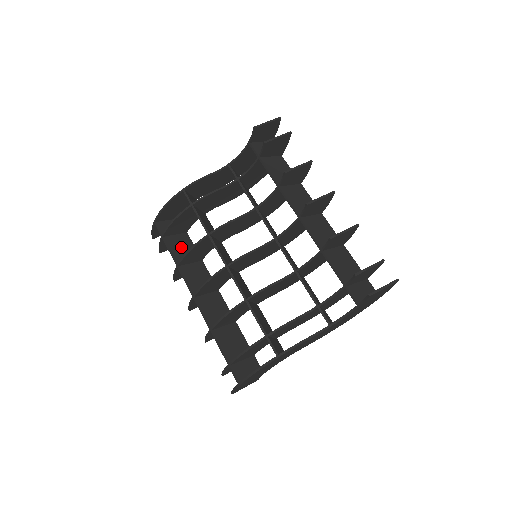
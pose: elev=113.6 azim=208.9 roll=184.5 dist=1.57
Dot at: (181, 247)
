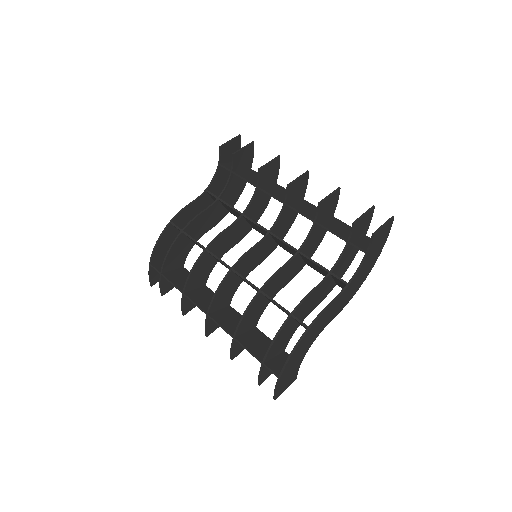
Dot at: (182, 278)
